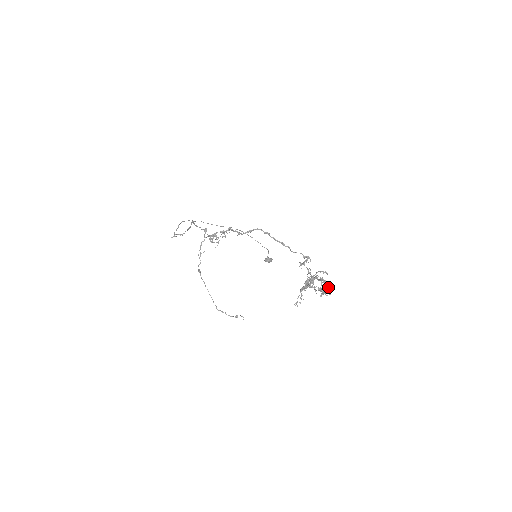
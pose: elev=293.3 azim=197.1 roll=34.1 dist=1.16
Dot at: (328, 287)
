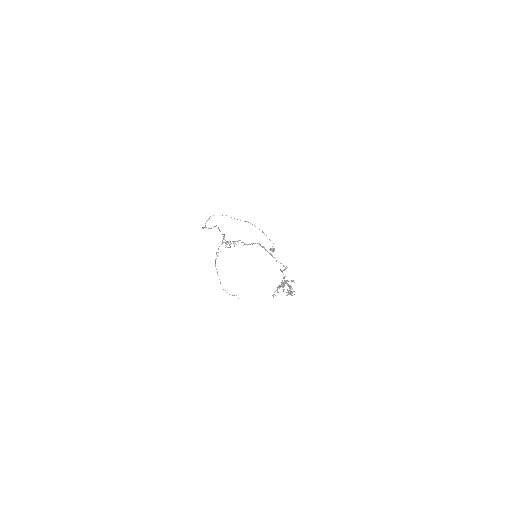
Dot at: (292, 291)
